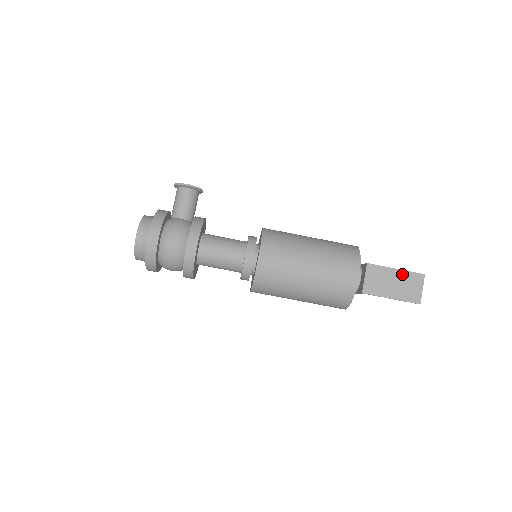
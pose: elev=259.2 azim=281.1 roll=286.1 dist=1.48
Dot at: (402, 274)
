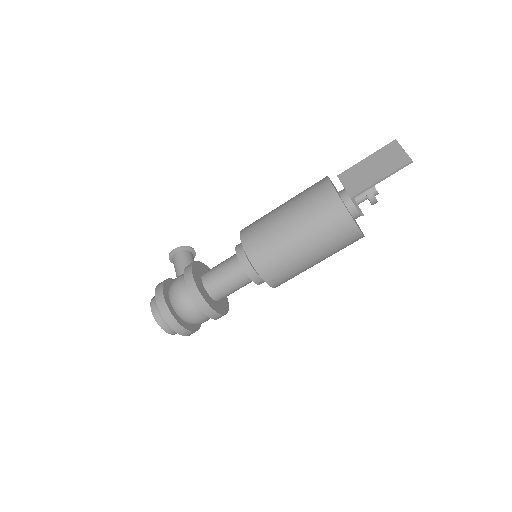
Dot at: (374, 156)
